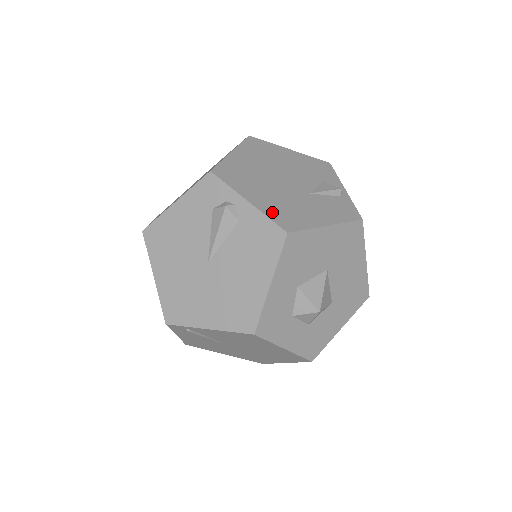
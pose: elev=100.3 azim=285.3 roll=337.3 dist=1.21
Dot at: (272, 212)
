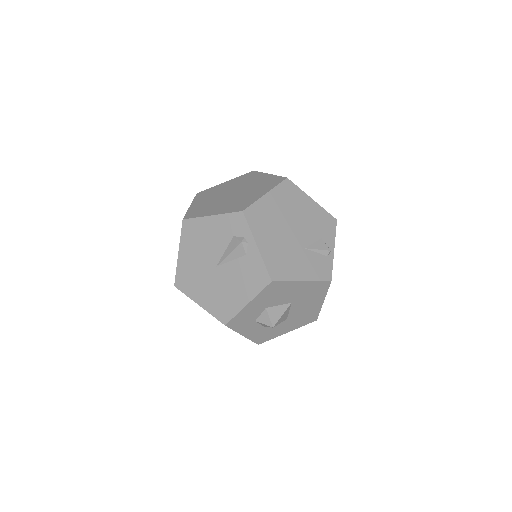
Dot at: (270, 260)
